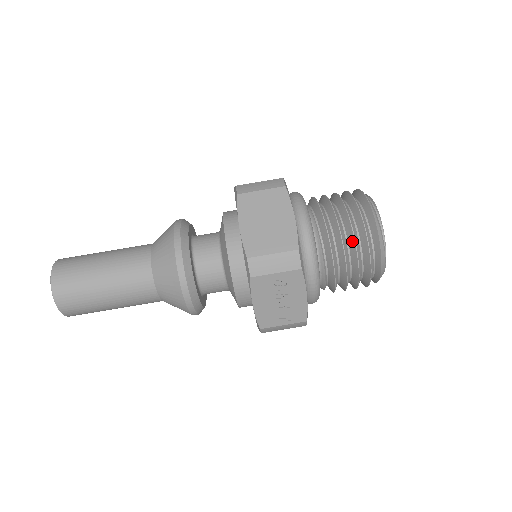
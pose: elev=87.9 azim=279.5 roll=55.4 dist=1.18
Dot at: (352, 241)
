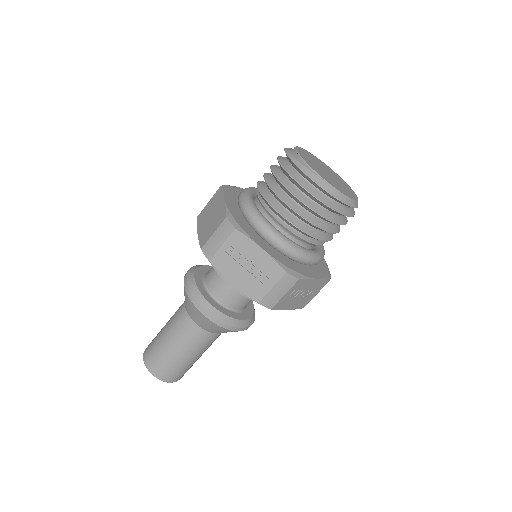
Dot at: (280, 185)
